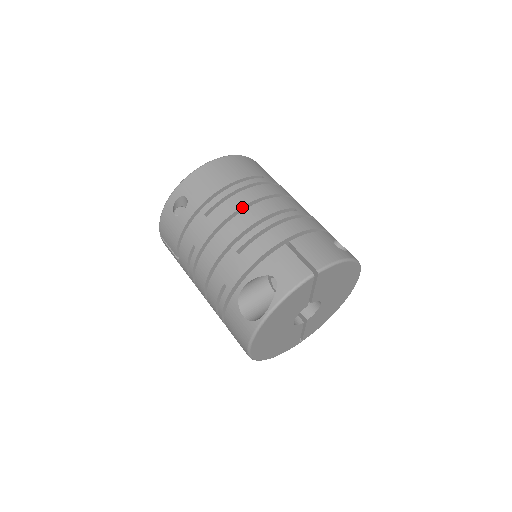
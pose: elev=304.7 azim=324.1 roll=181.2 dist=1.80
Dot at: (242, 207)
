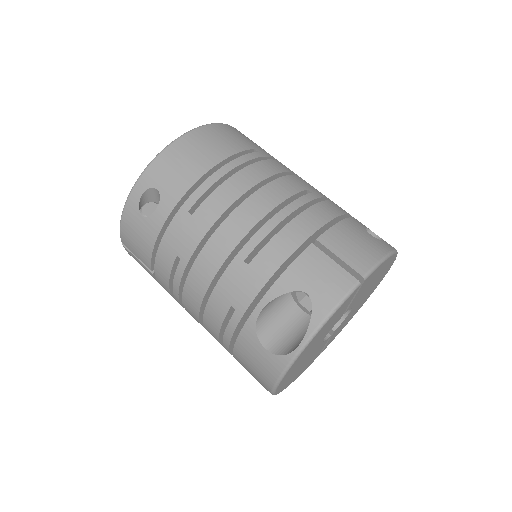
Dot at: (240, 196)
